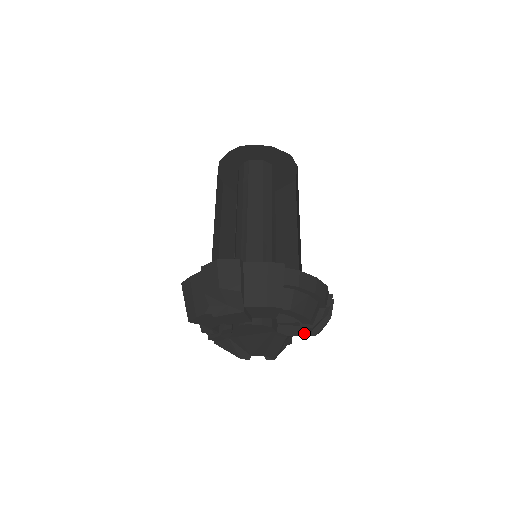
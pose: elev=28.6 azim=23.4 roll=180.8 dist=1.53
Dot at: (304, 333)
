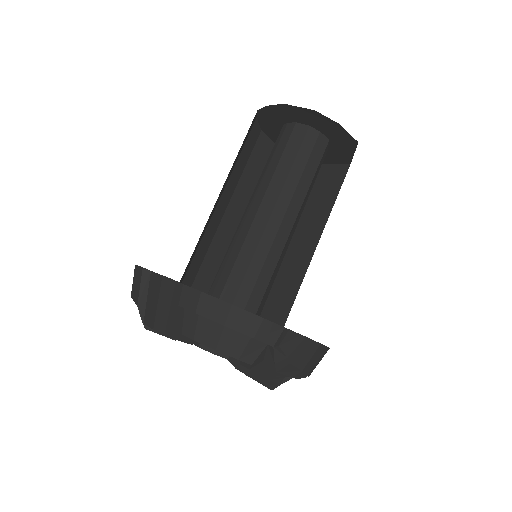
Dot at: (253, 372)
